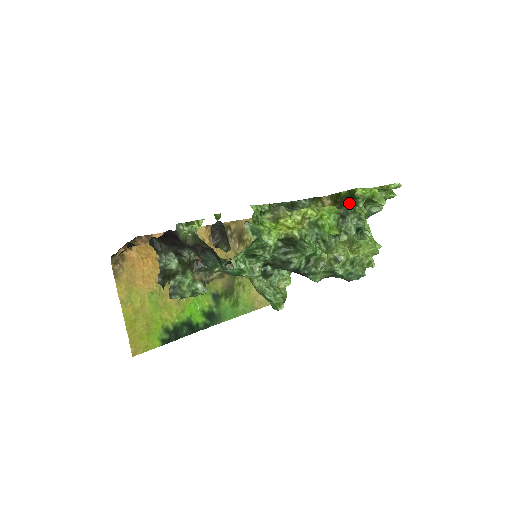
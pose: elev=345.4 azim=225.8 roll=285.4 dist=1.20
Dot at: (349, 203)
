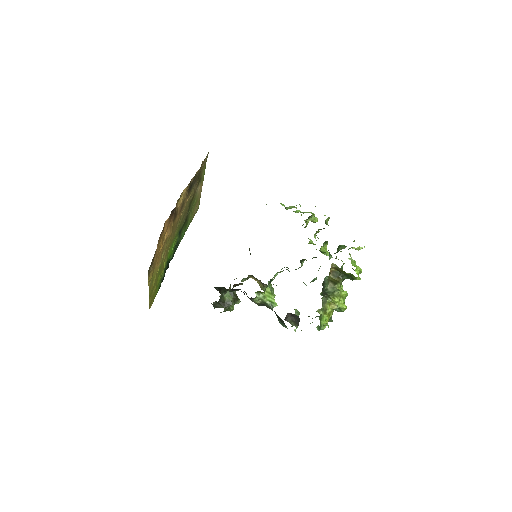
Dot at: (347, 278)
